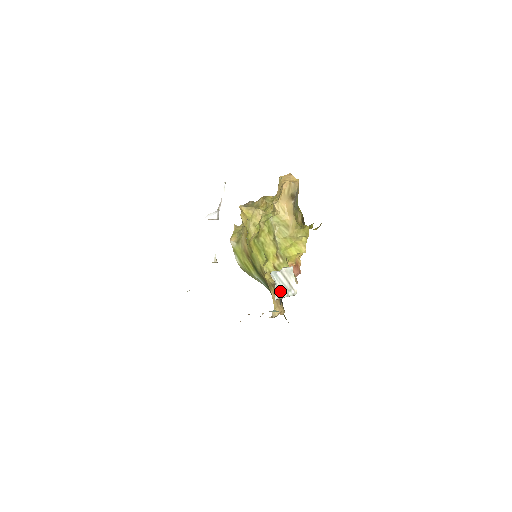
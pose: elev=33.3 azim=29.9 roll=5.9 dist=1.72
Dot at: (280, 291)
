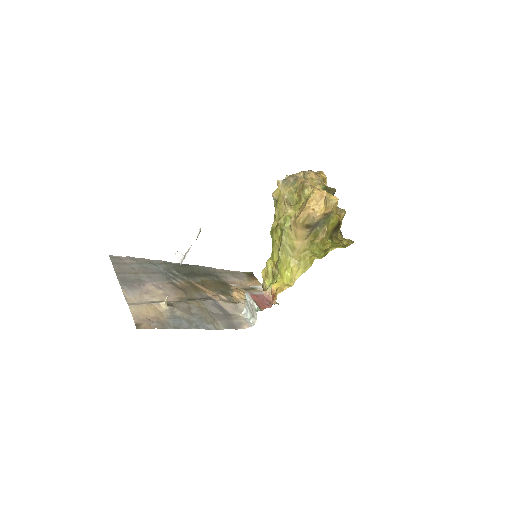
Dot at: (248, 310)
